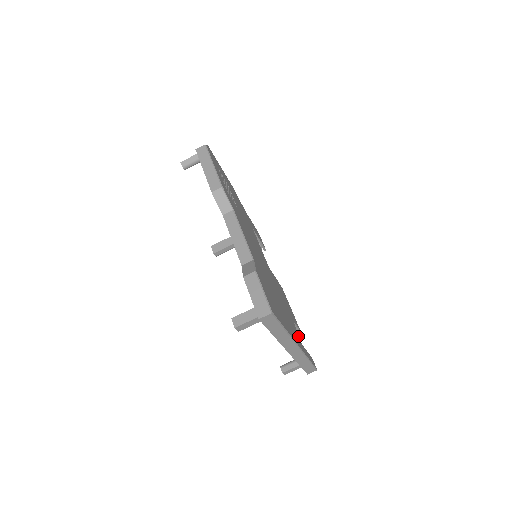
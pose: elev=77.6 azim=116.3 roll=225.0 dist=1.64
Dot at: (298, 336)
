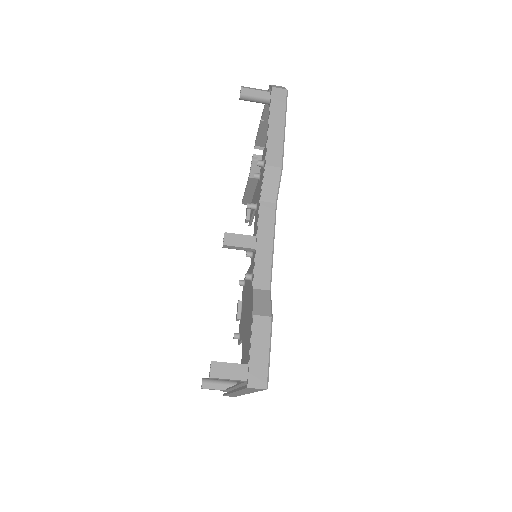
Dot at: occluded
